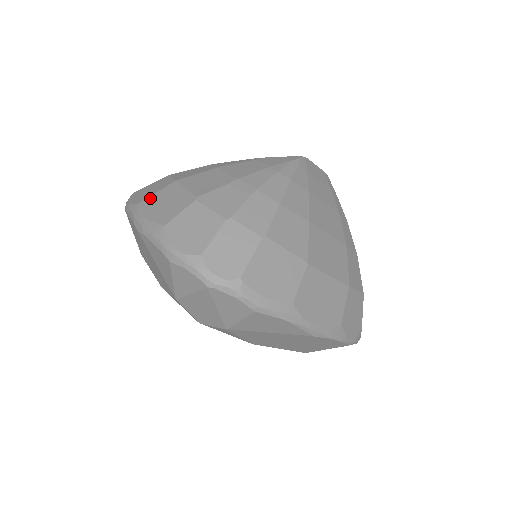
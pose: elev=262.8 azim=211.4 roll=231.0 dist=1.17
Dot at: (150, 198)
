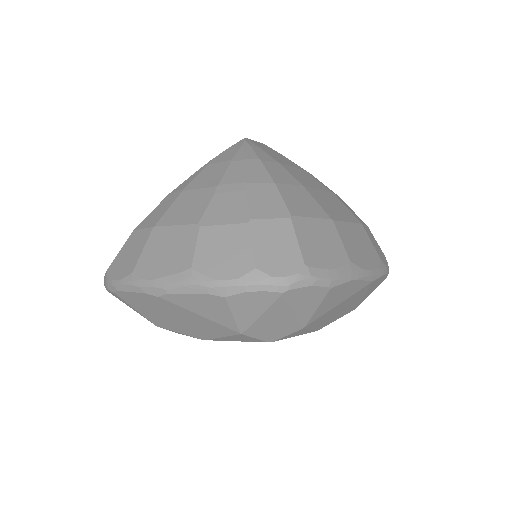
Dot at: (142, 259)
